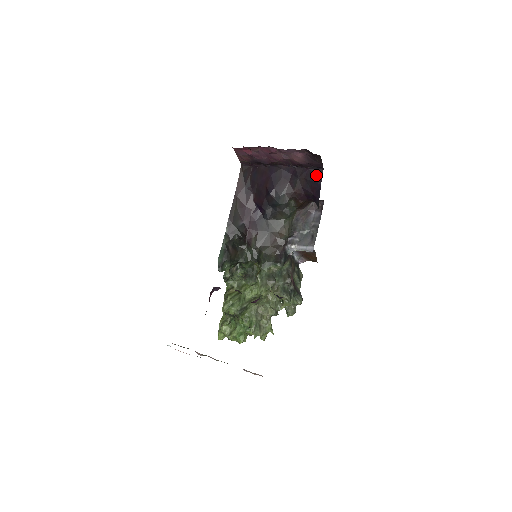
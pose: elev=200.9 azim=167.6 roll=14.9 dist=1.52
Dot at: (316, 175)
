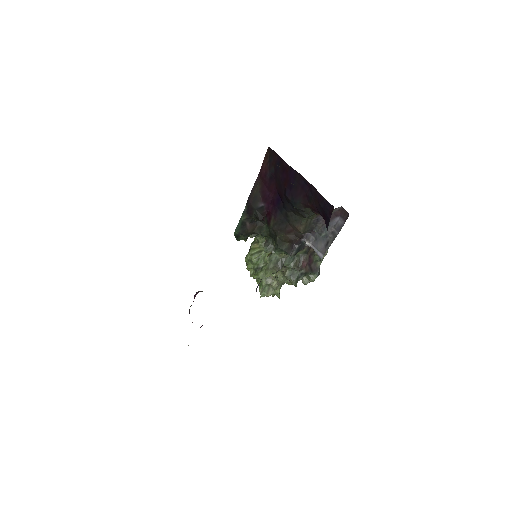
Dot at: (327, 207)
